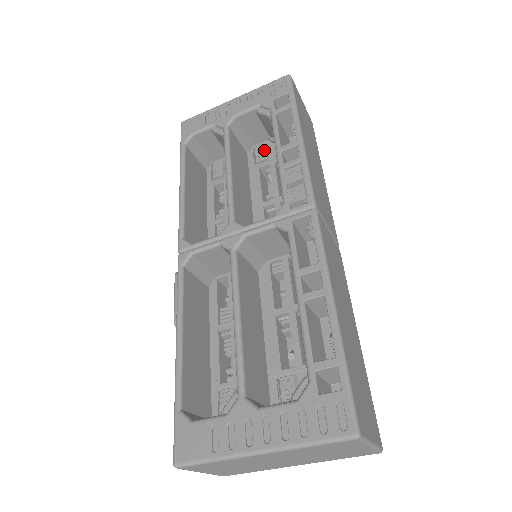
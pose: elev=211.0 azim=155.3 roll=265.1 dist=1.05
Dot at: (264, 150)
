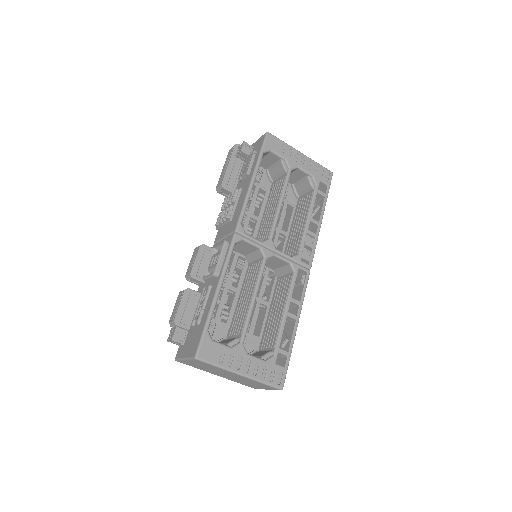
Dot at: (287, 190)
